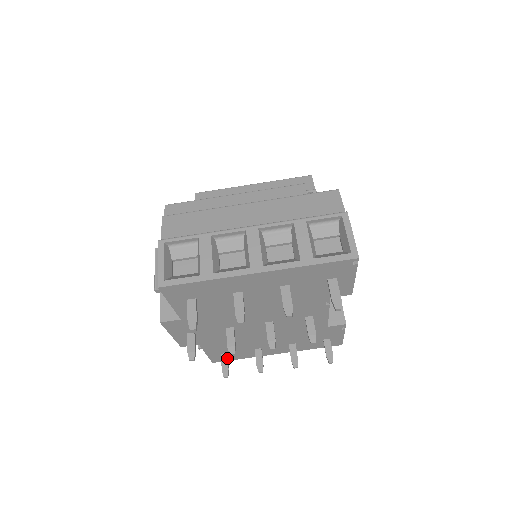
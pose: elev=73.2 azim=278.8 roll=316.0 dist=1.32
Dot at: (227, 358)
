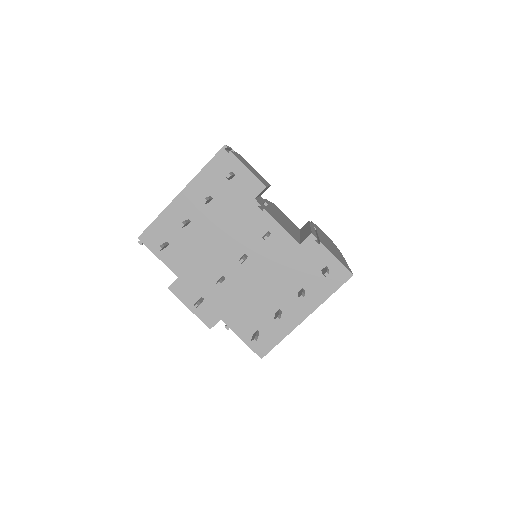
Dot at: (256, 332)
